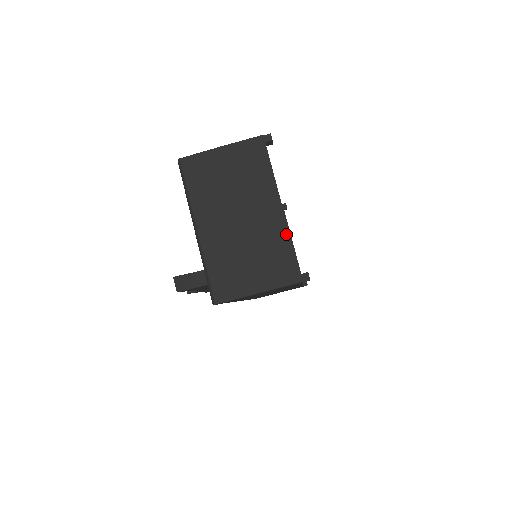
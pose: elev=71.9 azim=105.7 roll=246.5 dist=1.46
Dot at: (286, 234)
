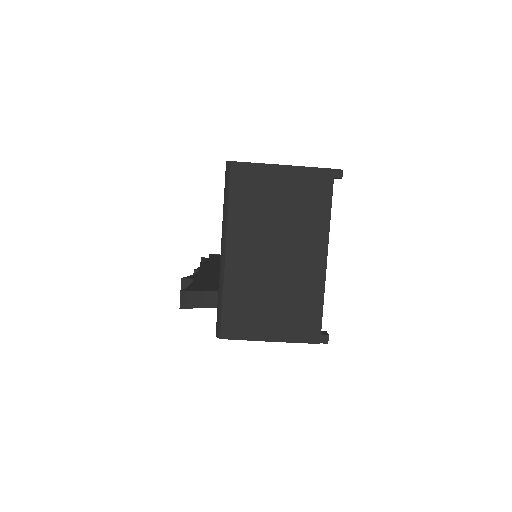
Dot at: (321, 288)
